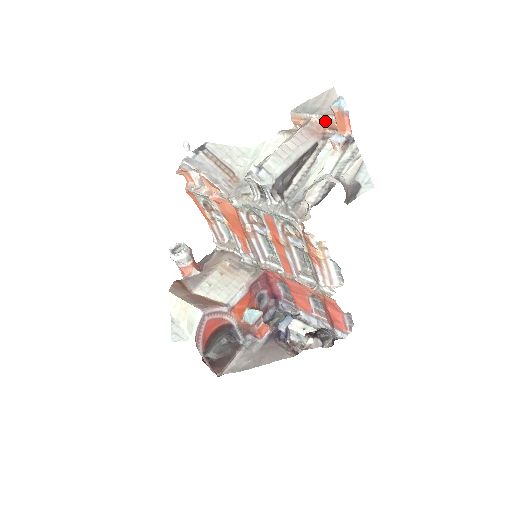
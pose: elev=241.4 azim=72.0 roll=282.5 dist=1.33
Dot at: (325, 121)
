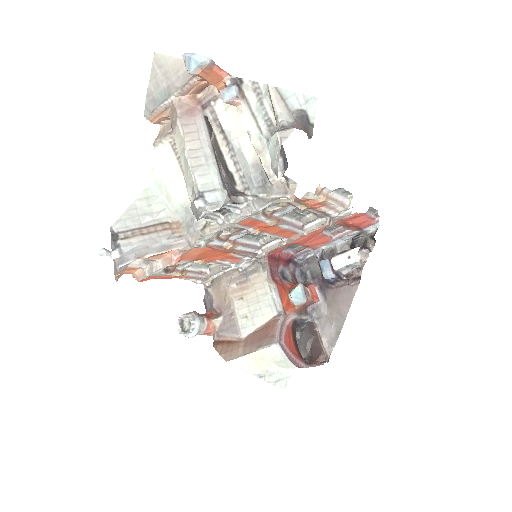
Dot at: (188, 91)
